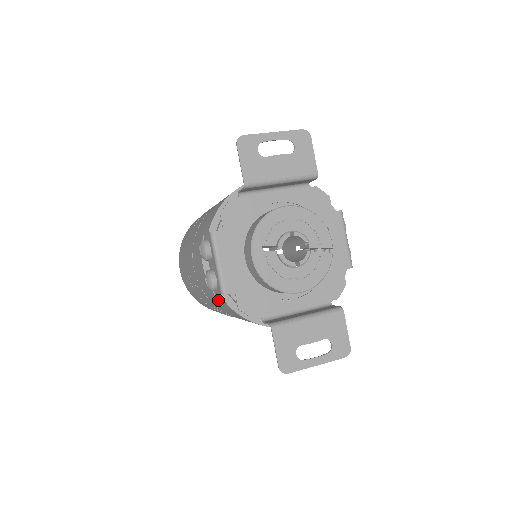
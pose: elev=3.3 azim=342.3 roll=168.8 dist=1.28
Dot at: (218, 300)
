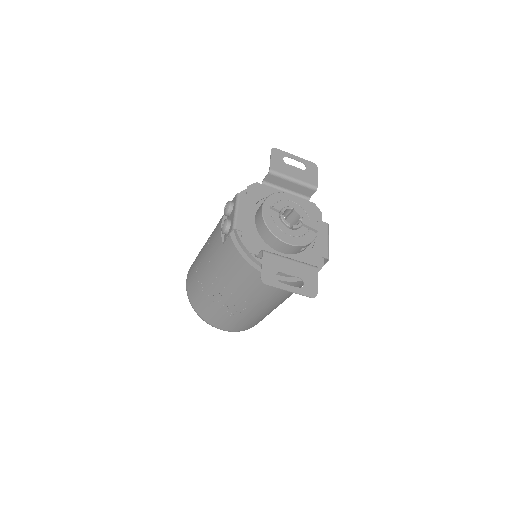
Dot at: (224, 249)
